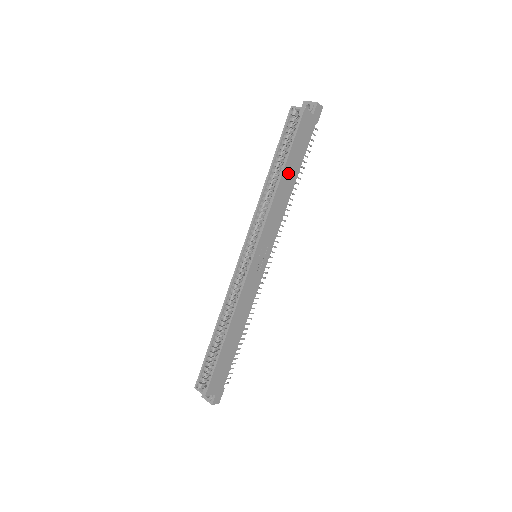
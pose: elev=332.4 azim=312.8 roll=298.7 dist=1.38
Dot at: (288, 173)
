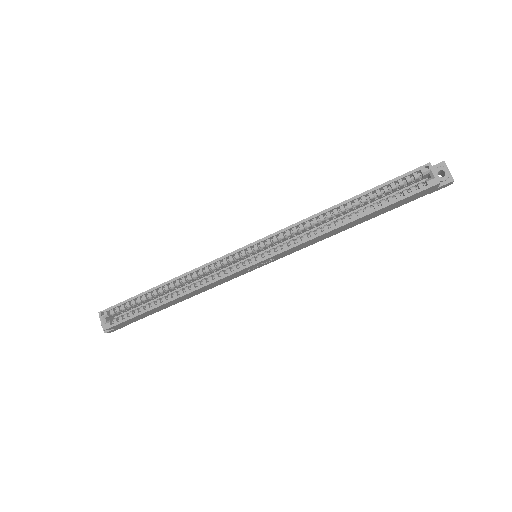
Dot at: (359, 220)
